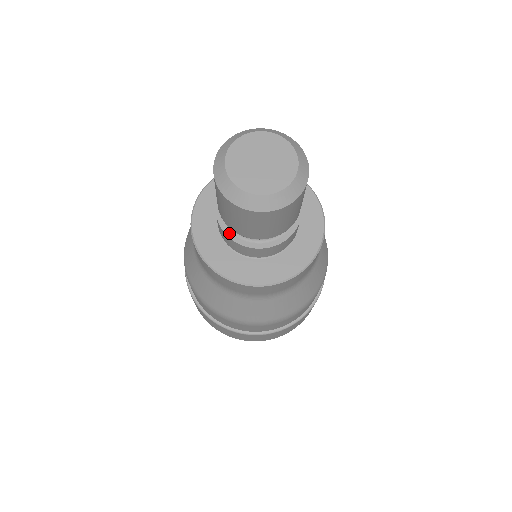
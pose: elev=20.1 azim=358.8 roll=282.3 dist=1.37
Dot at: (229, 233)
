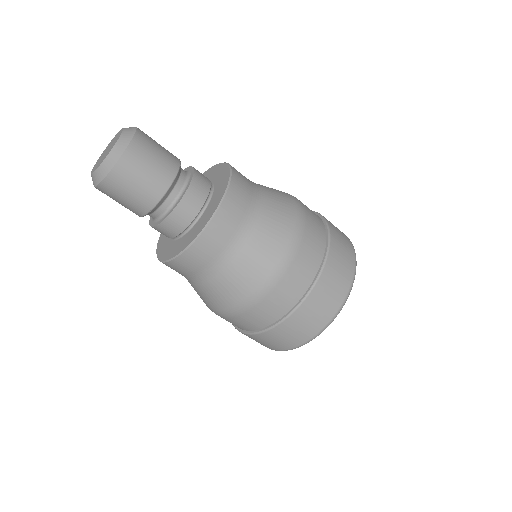
Dot at: (151, 217)
